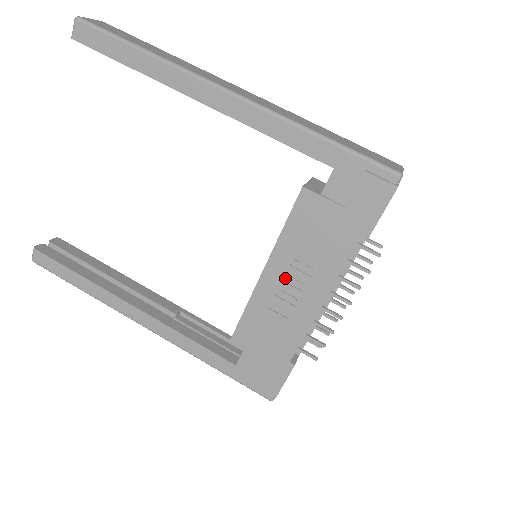
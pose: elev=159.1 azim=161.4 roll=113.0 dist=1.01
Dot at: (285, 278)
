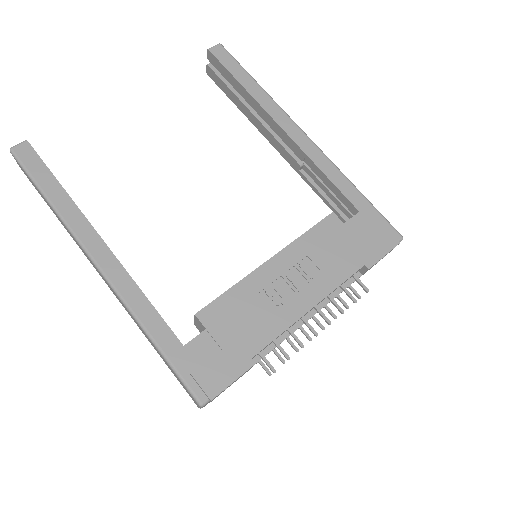
Dot at: (286, 273)
